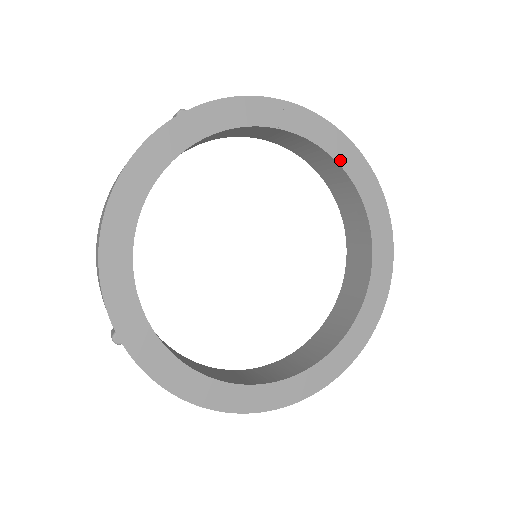
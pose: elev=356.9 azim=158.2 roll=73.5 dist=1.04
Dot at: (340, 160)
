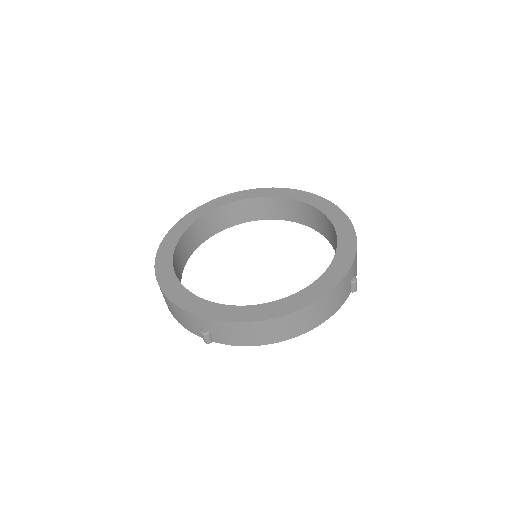
Dot at: (261, 196)
